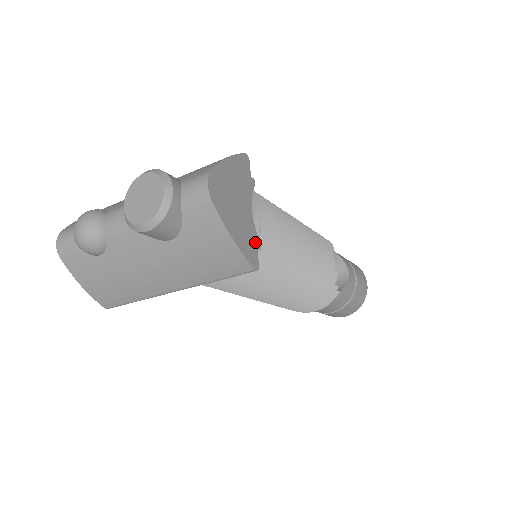
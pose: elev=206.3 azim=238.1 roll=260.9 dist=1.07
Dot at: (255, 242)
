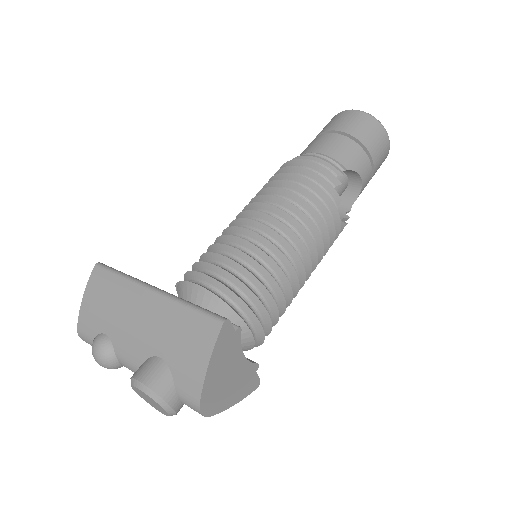
Dot at: (253, 371)
